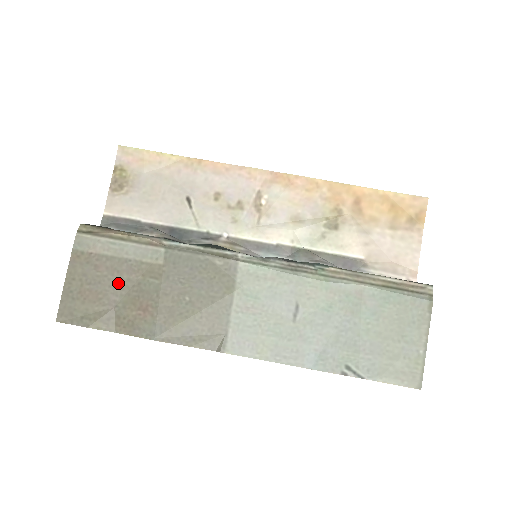
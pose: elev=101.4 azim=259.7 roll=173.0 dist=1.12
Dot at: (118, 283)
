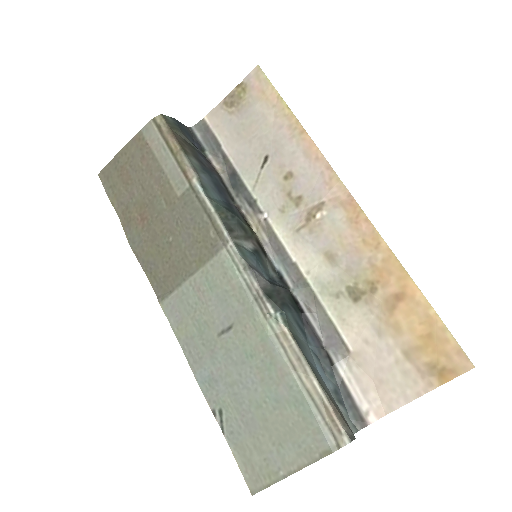
Dot at: (145, 183)
